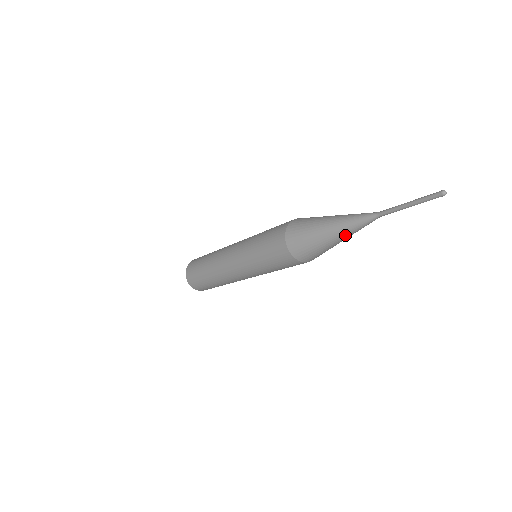
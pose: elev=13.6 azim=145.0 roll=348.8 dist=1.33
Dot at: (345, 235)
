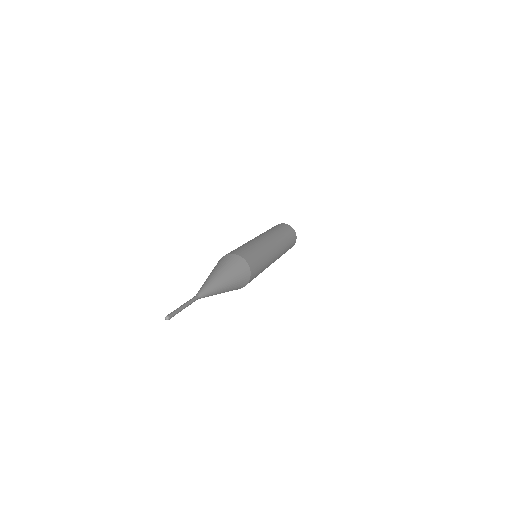
Dot at: occluded
